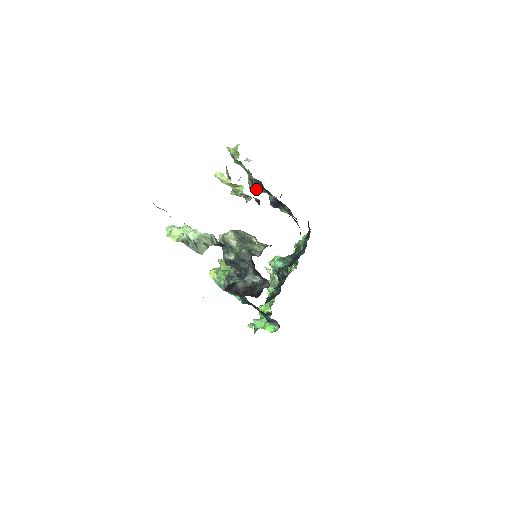
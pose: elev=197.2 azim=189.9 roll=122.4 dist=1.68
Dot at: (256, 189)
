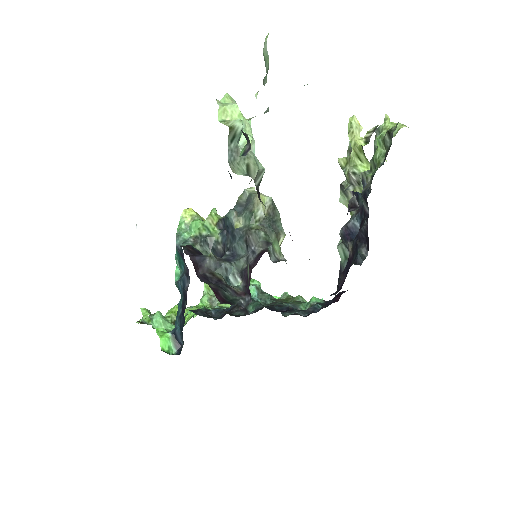
Dot at: (348, 194)
